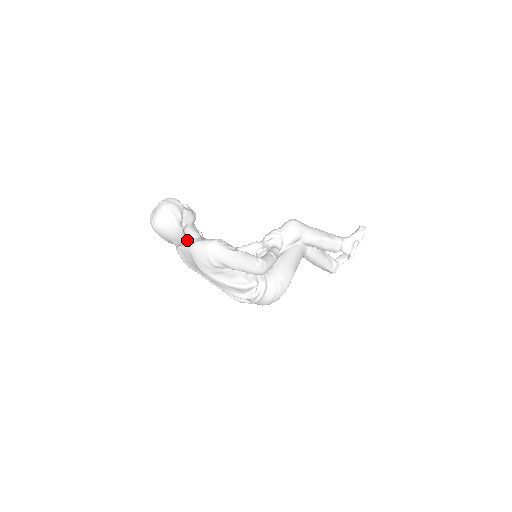
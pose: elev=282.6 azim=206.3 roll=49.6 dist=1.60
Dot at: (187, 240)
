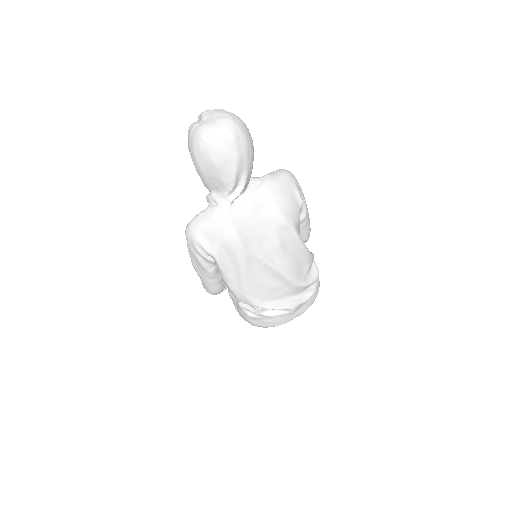
Dot at: occluded
